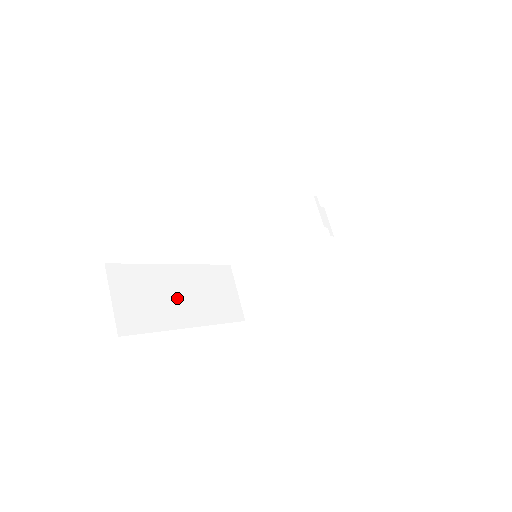
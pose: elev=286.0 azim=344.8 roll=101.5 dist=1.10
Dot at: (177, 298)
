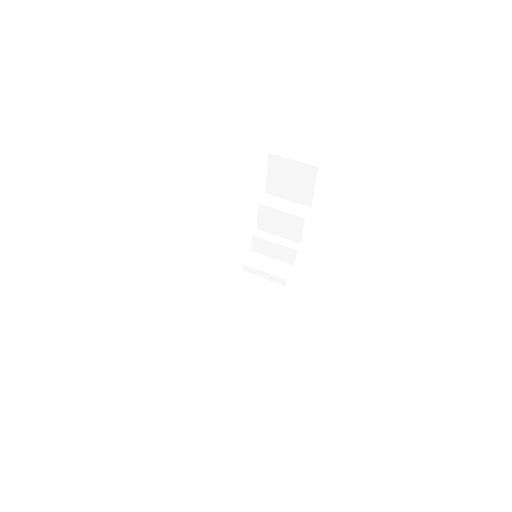
Dot at: occluded
